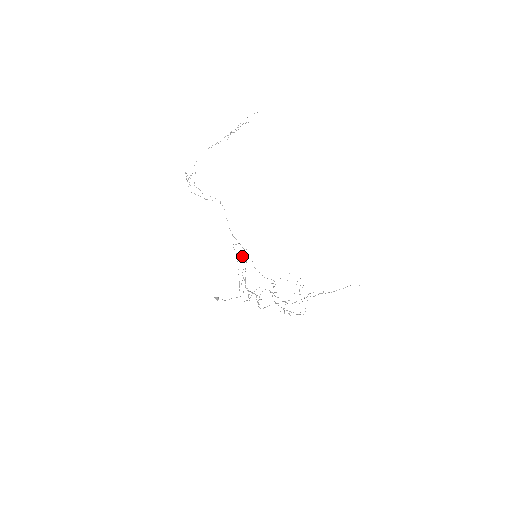
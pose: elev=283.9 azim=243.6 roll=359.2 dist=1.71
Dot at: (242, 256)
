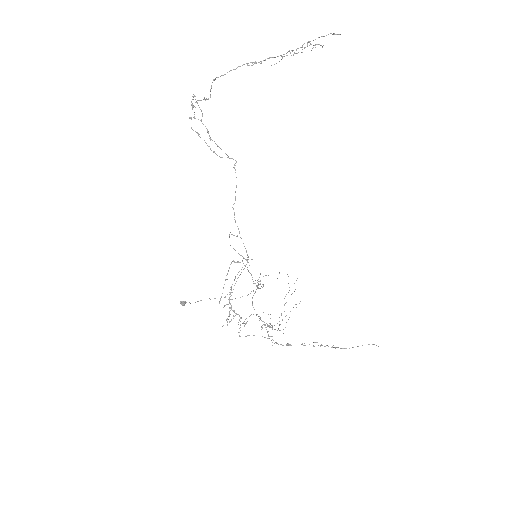
Dot at: occluded
